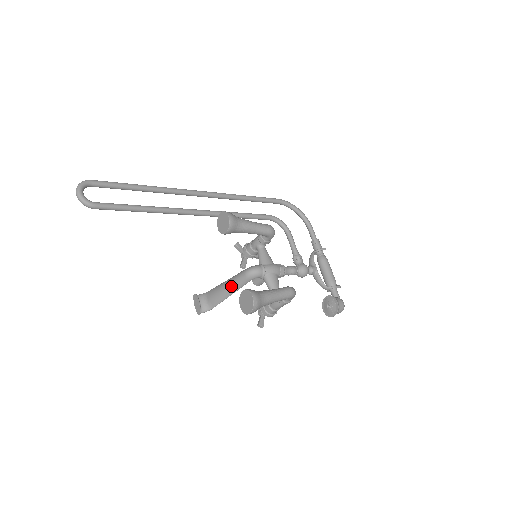
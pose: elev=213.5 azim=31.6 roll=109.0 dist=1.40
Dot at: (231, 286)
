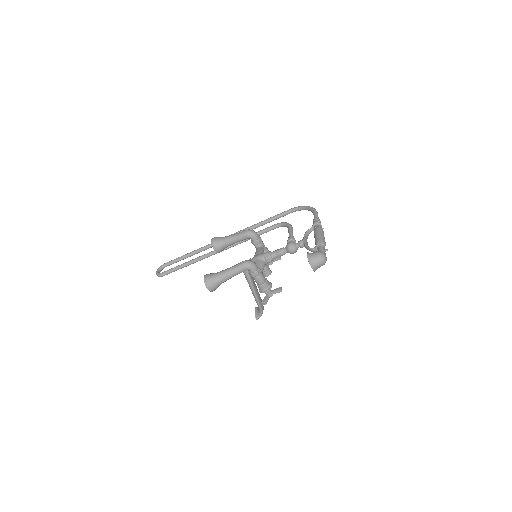
Dot at: (249, 286)
